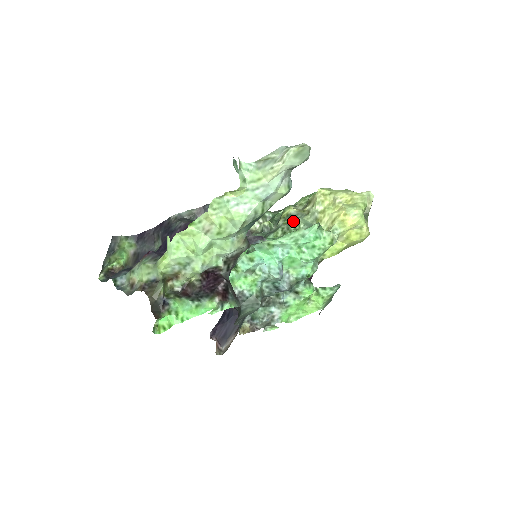
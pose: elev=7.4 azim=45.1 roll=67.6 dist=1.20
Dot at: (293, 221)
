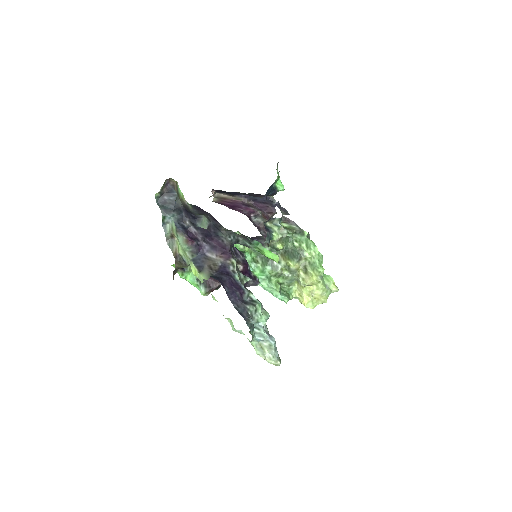
Dot at: (286, 275)
